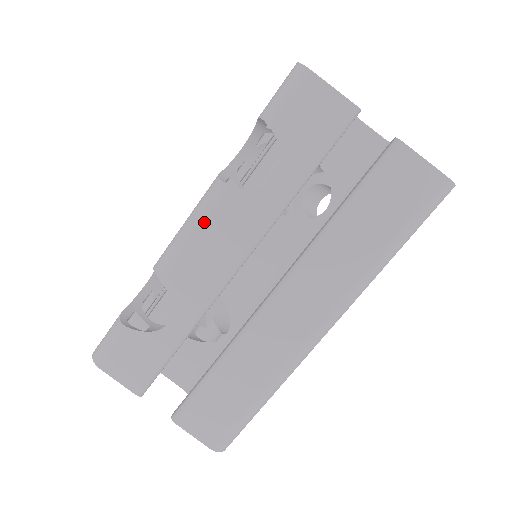
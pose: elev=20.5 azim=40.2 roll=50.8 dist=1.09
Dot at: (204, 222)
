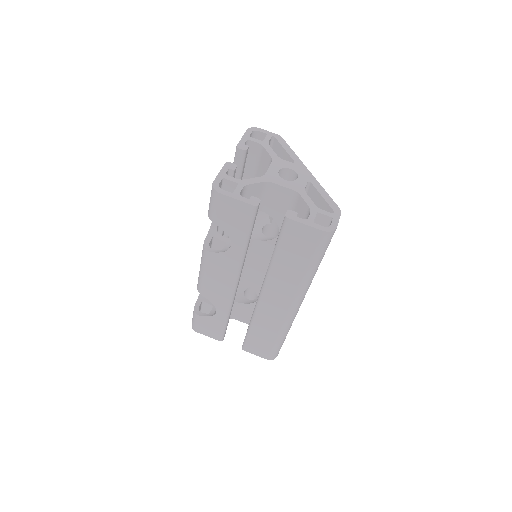
Dot at: (207, 269)
